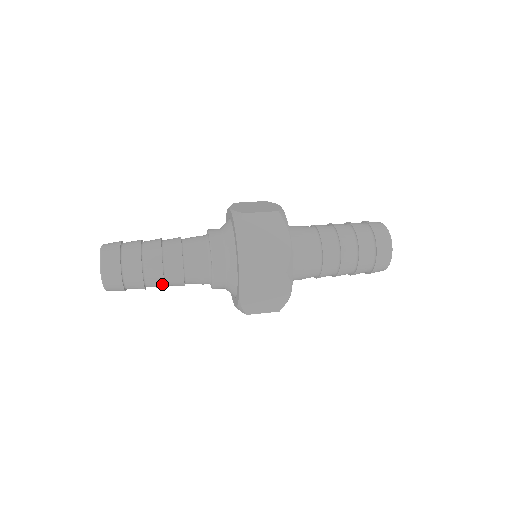
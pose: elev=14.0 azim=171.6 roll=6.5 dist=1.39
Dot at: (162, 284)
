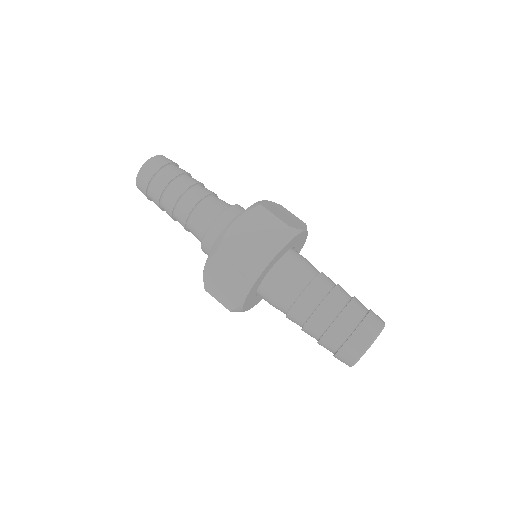
Dot at: (171, 213)
